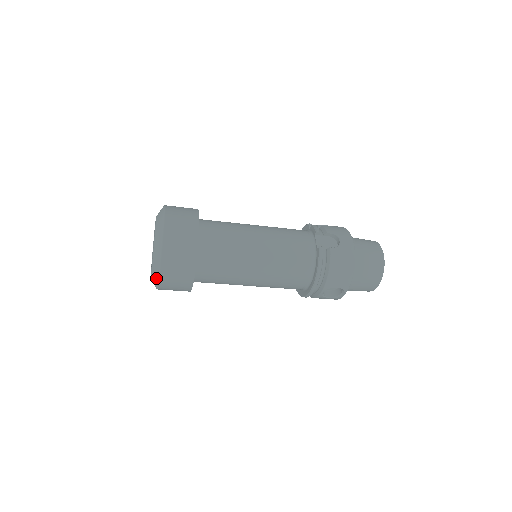
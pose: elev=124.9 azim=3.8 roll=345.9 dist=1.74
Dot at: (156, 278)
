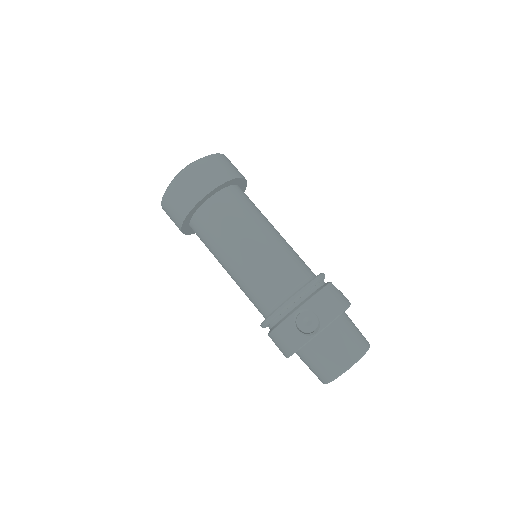
Dot at: (184, 169)
